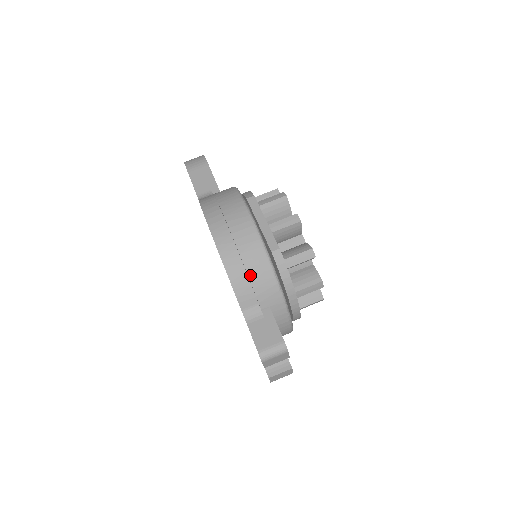
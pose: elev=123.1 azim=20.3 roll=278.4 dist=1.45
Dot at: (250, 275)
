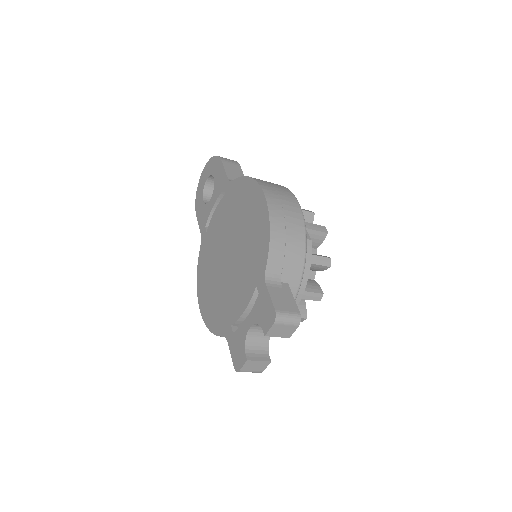
Dot at: (287, 243)
